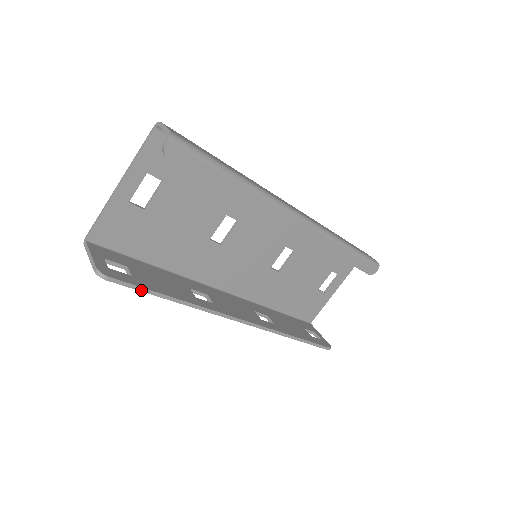
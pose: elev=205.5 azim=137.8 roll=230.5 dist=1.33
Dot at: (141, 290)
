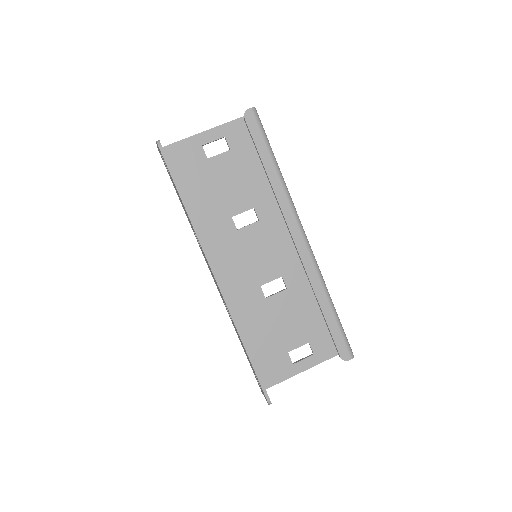
Dot at: (172, 175)
